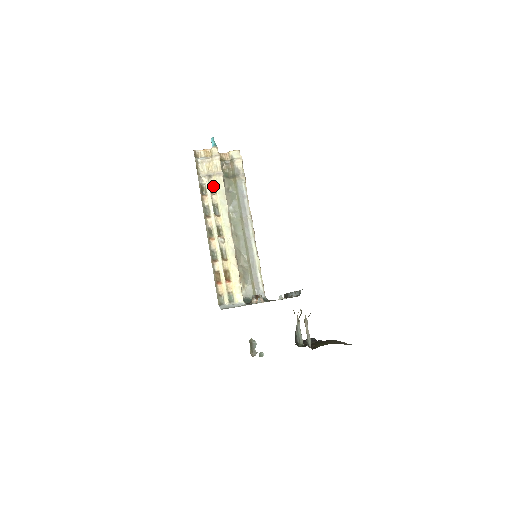
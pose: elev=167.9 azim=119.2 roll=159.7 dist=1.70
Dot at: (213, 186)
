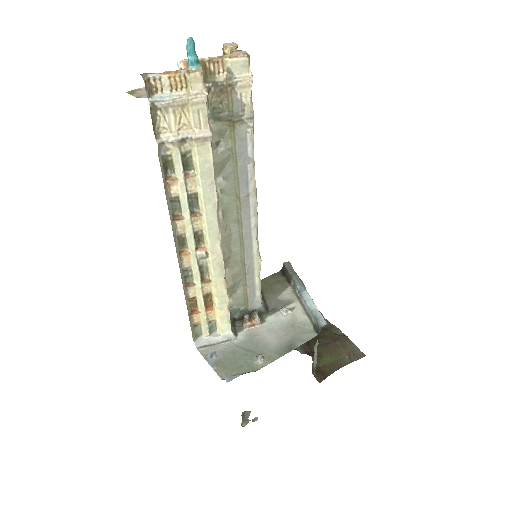
Dot at: (189, 157)
